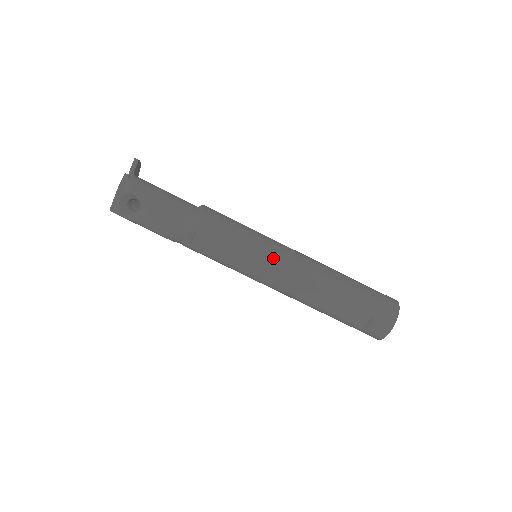
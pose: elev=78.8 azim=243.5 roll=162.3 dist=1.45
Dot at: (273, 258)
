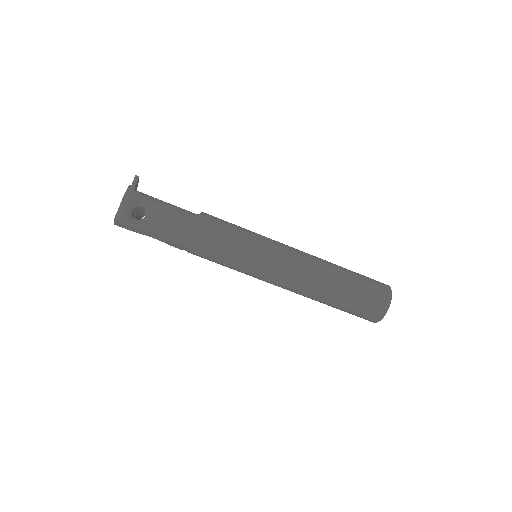
Dot at: (276, 248)
